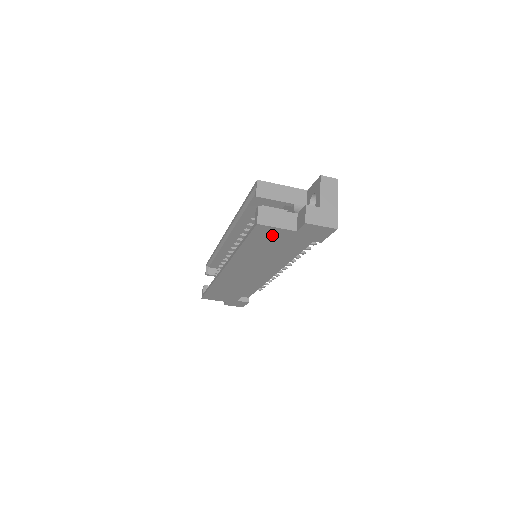
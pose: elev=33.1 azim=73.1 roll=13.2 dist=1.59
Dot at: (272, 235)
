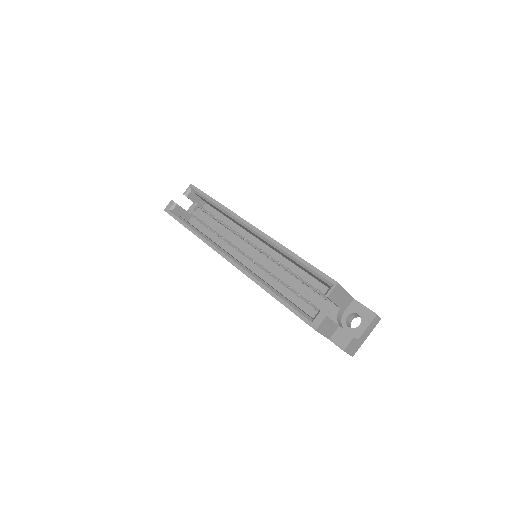
Dot at: occluded
